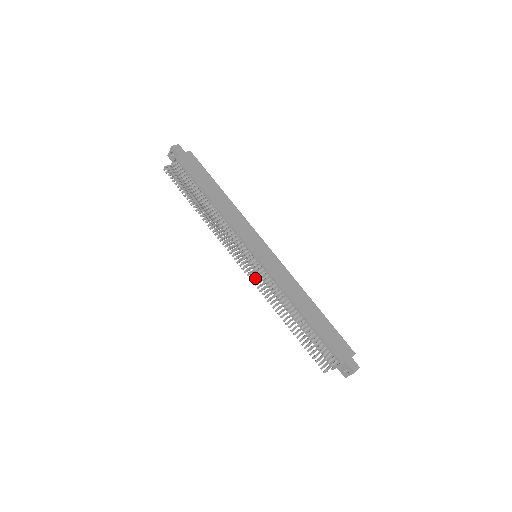
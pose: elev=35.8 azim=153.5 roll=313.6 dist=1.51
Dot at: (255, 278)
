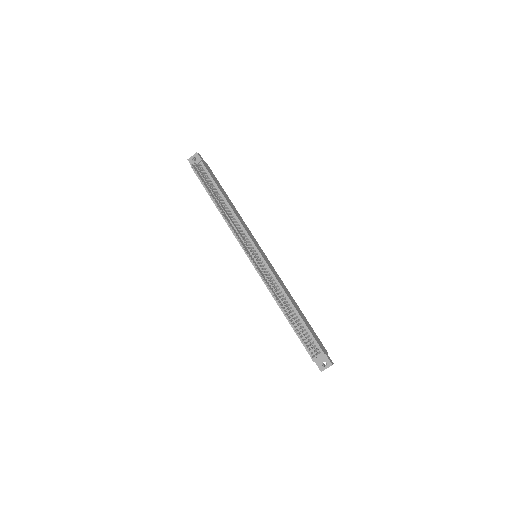
Dot at: (262, 268)
